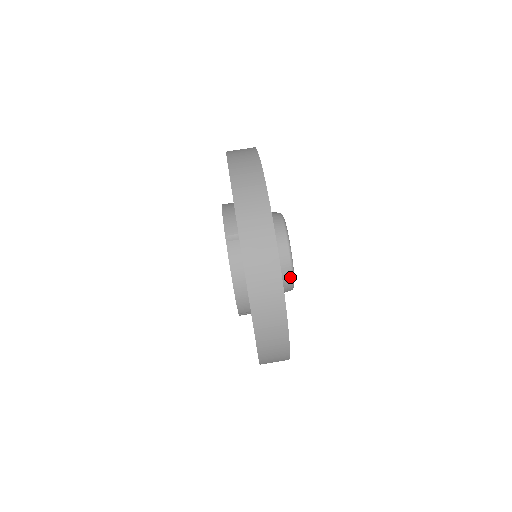
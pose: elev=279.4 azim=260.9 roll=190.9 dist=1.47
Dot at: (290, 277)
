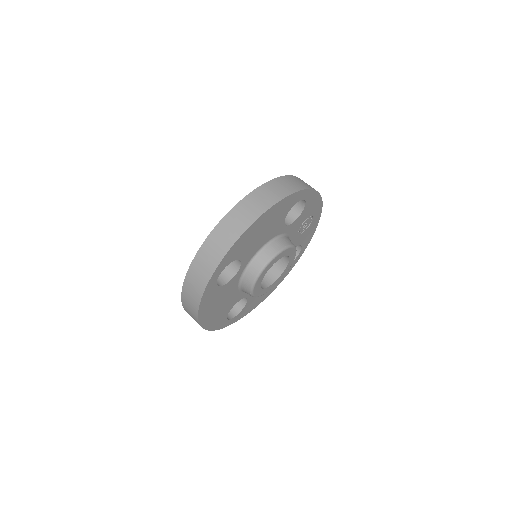
Dot at: (250, 295)
